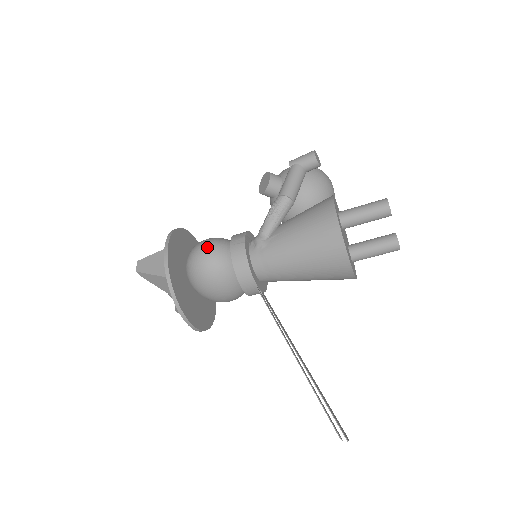
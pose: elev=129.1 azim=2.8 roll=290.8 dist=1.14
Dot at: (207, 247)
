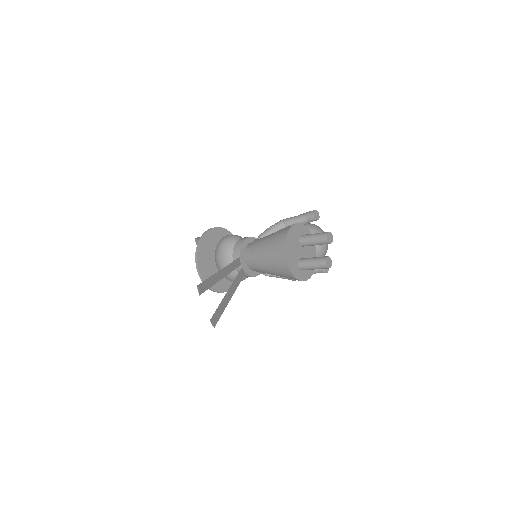
Dot at: (231, 235)
